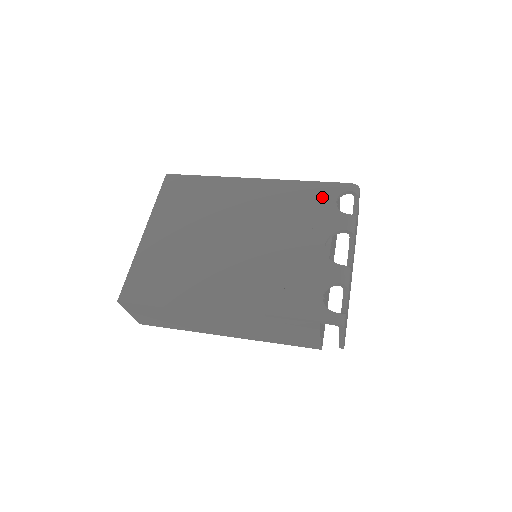
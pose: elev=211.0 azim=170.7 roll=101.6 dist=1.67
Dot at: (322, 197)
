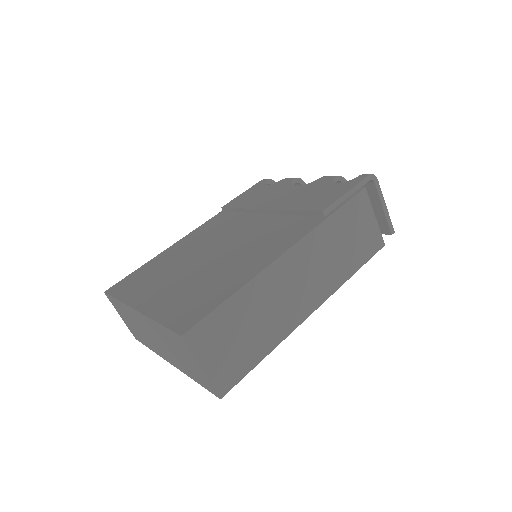
Dot at: (254, 192)
